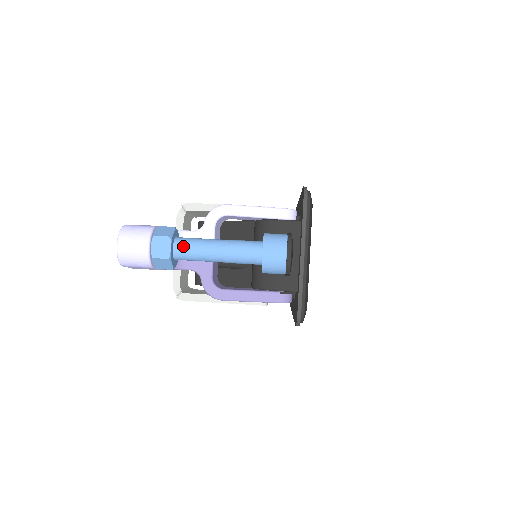
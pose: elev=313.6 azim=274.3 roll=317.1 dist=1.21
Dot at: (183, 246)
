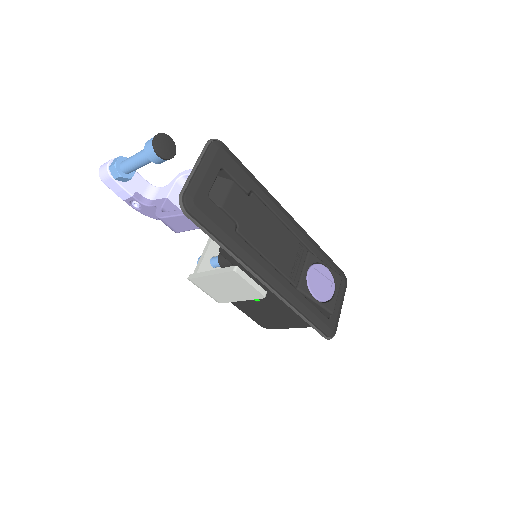
Dot at: (124, 160)
